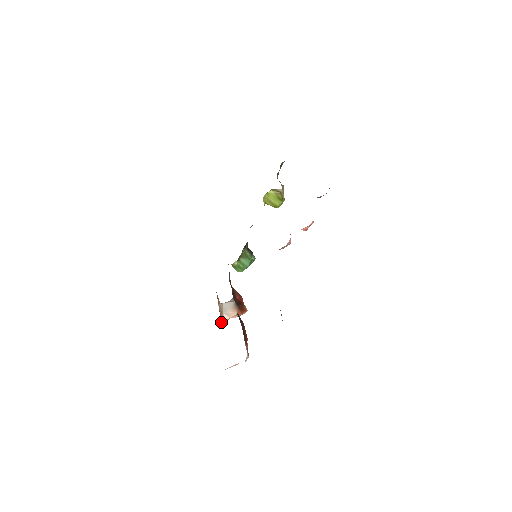
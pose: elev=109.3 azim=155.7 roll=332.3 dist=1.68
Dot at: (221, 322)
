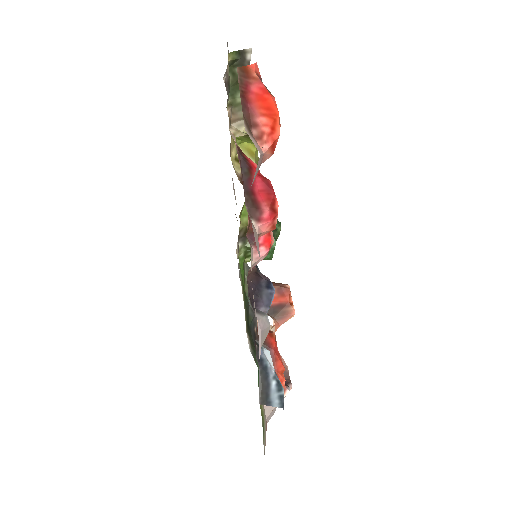
Dot at: (274, 325)
